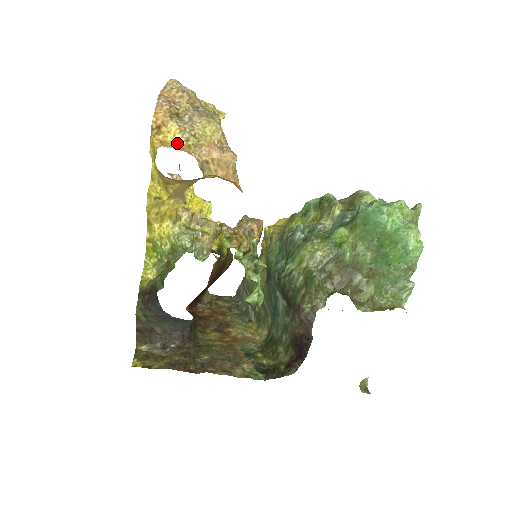
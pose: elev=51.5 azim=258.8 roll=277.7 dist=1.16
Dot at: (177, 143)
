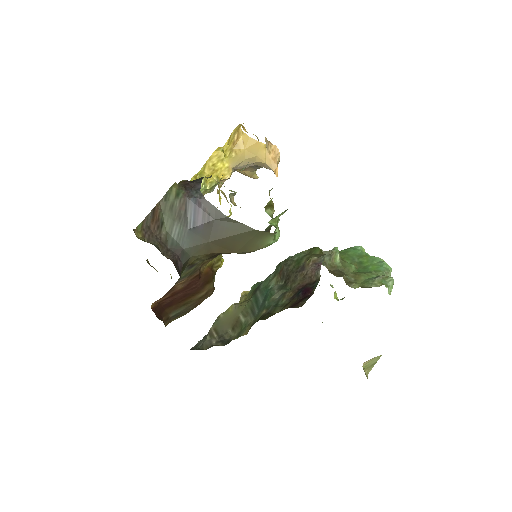
Dot at: occluded
